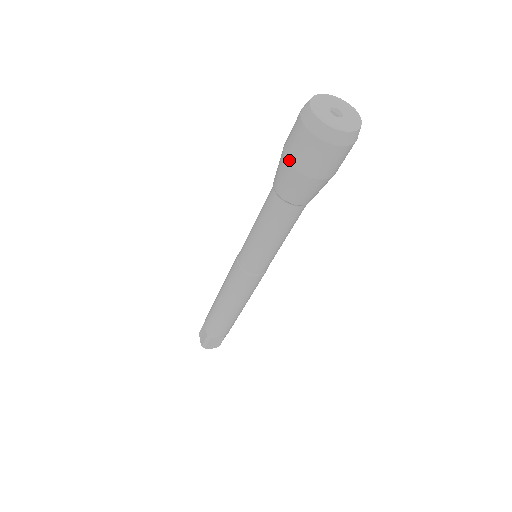
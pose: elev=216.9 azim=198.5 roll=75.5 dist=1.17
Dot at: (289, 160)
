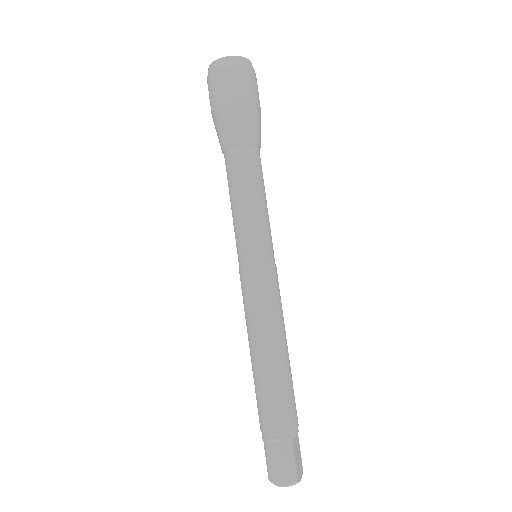
Dot at: occluded
